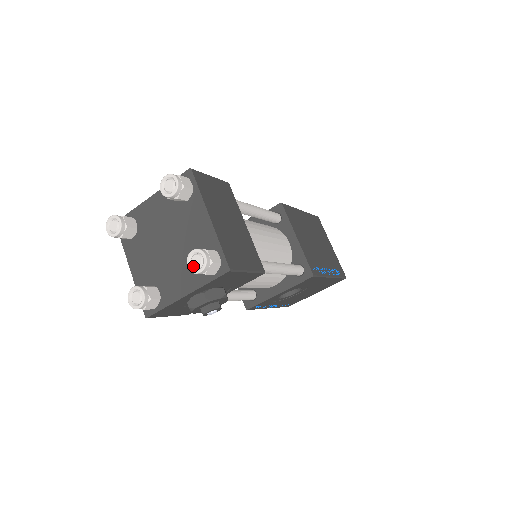
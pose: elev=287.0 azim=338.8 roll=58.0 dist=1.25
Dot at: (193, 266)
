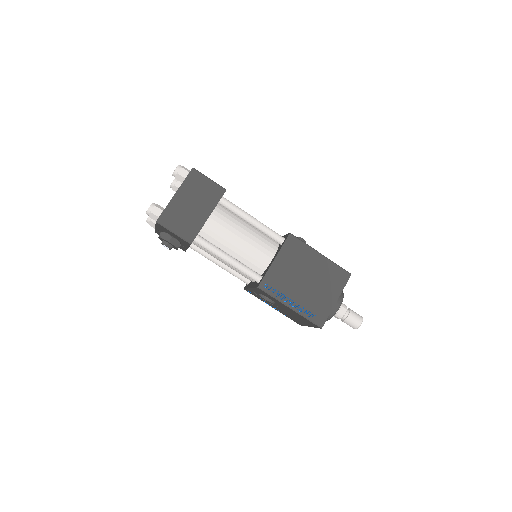
Dot at: occluded
